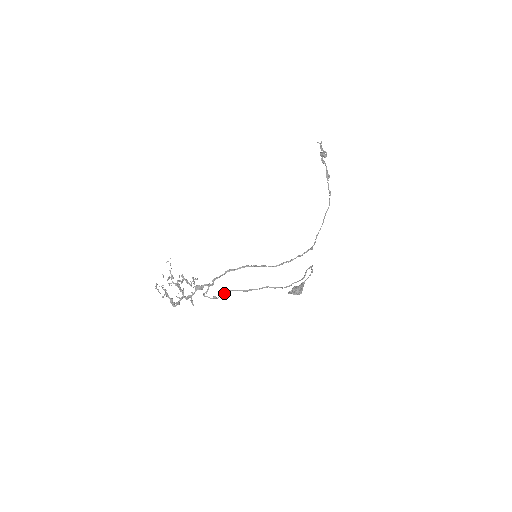
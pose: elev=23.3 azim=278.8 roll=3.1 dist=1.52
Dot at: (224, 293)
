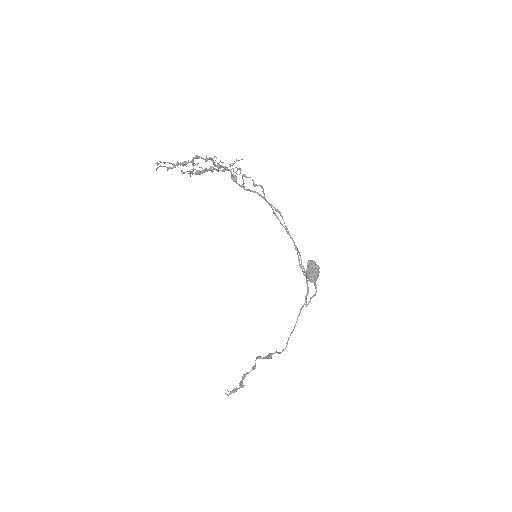
Dot at: (263, 191)
